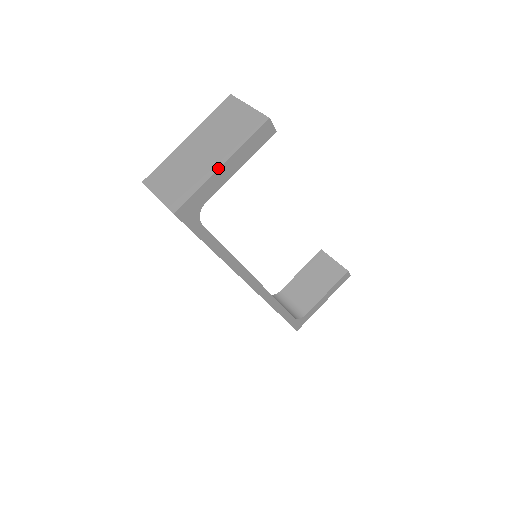
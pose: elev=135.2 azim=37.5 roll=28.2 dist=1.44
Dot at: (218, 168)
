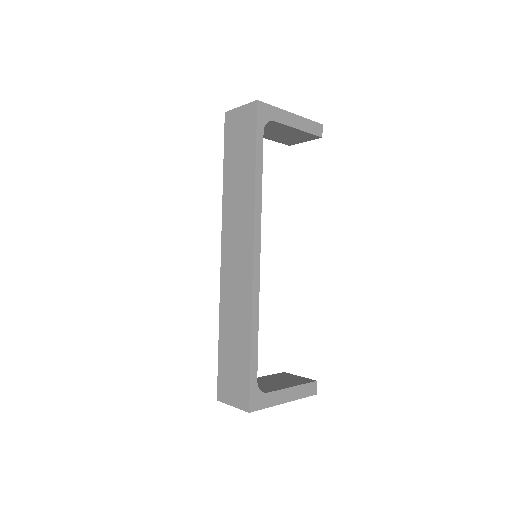
Dot at: (289, 112)
